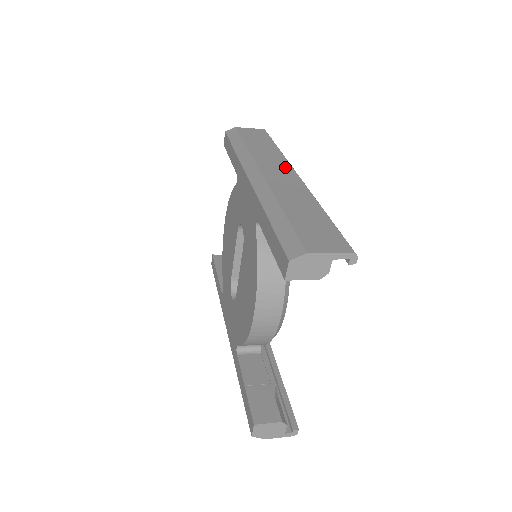
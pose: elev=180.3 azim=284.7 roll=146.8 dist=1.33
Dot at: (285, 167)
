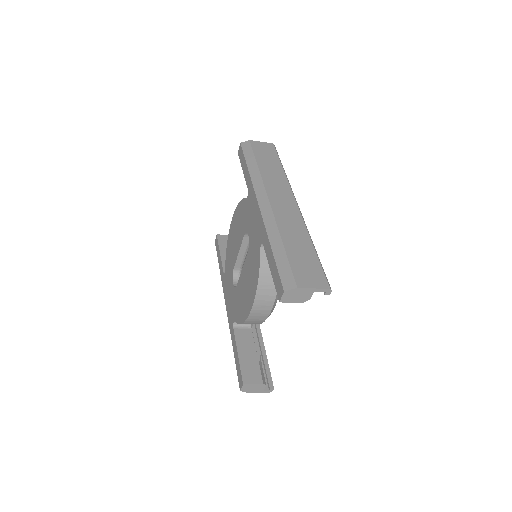
Dot at: (287, 194)
